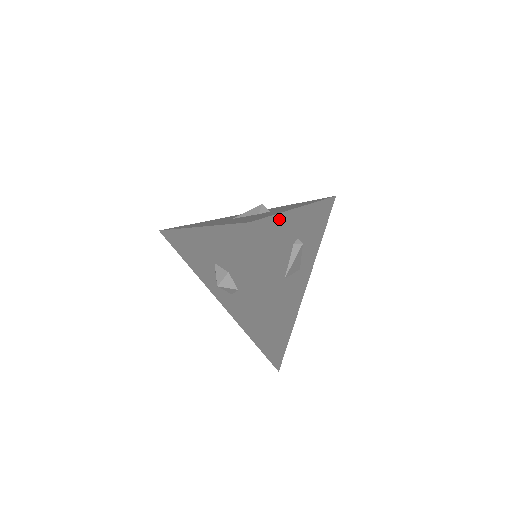
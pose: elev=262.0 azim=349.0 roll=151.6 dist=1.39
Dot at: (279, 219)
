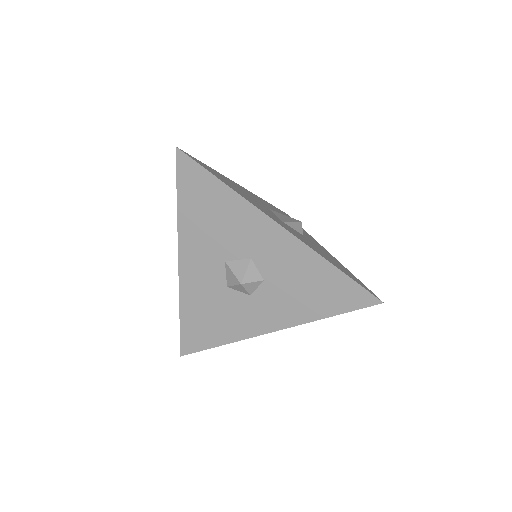
Dot at: occluded
